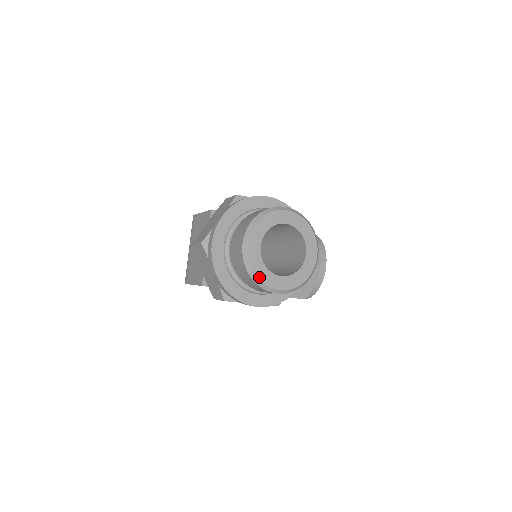
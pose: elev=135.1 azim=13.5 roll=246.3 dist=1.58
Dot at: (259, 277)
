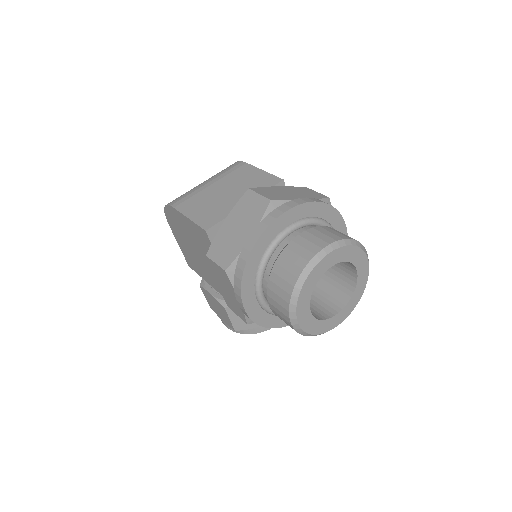
Dot at: (301, 292)
